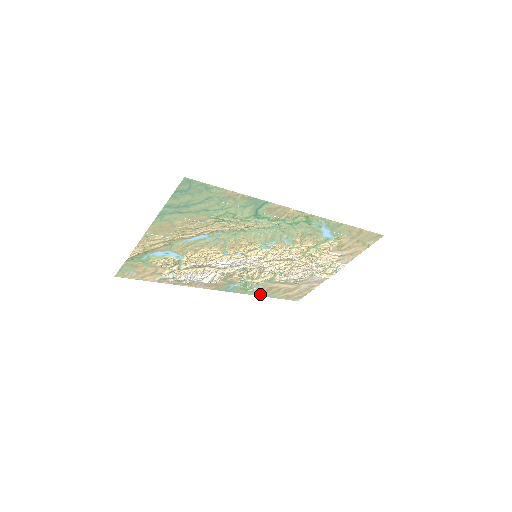
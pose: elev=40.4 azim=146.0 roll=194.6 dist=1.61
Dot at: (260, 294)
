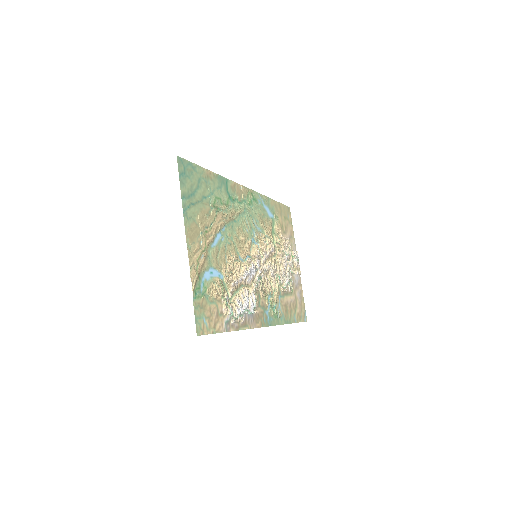
Dot at: (286, 321)
